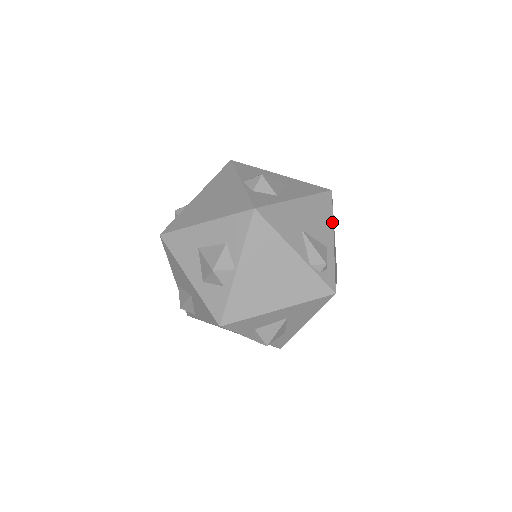
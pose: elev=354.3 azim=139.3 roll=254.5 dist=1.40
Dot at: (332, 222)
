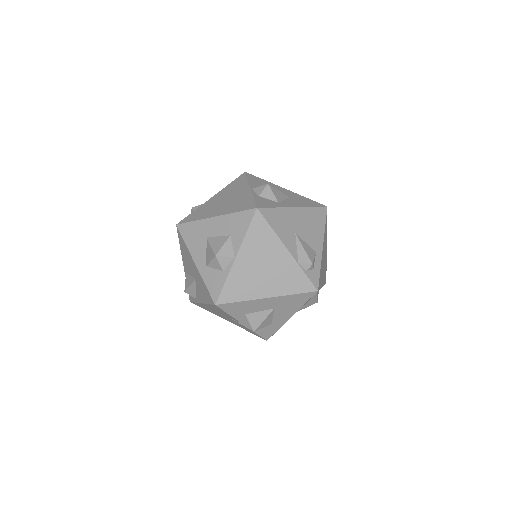
Dot at: (324, 232)
